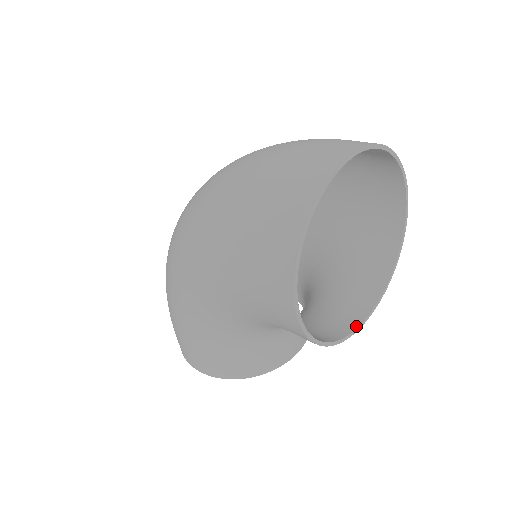
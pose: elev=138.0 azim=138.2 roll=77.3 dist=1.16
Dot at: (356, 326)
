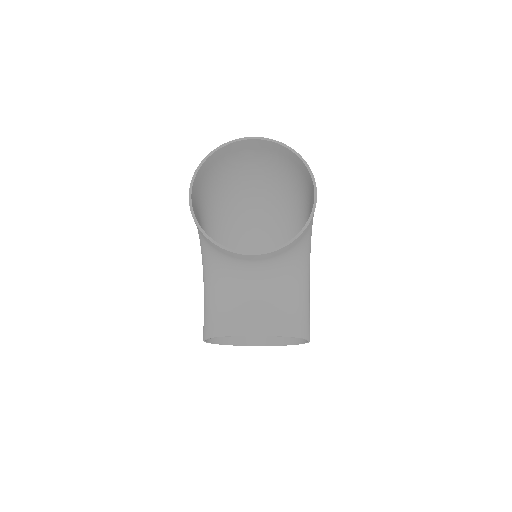
Dot at: (246, 252)
